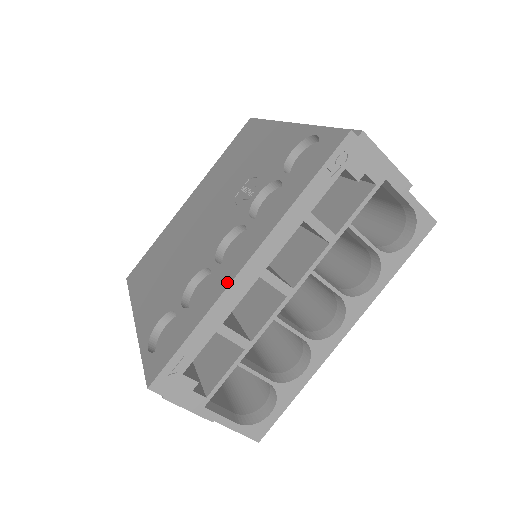
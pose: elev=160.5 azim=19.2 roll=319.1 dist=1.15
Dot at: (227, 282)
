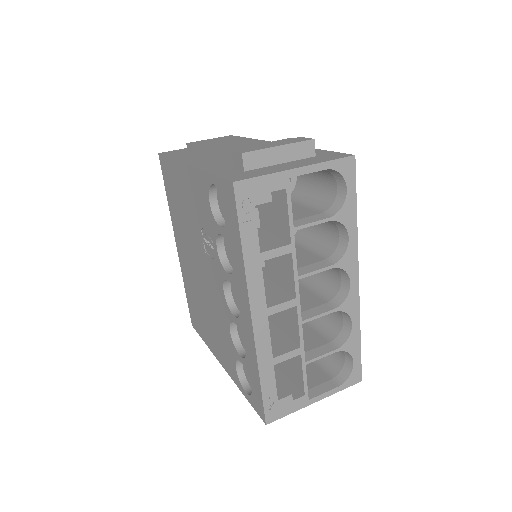
Dot at: (251, 337)
